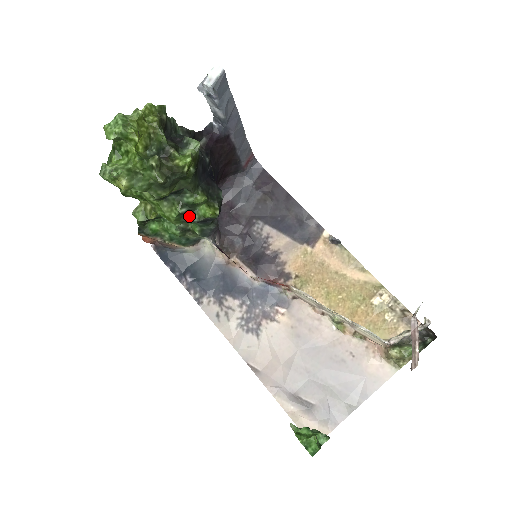
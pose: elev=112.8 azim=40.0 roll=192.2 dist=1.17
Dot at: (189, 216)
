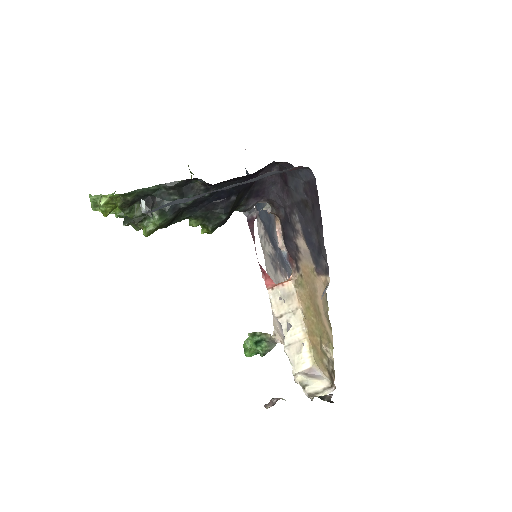
Dot at: occluded
